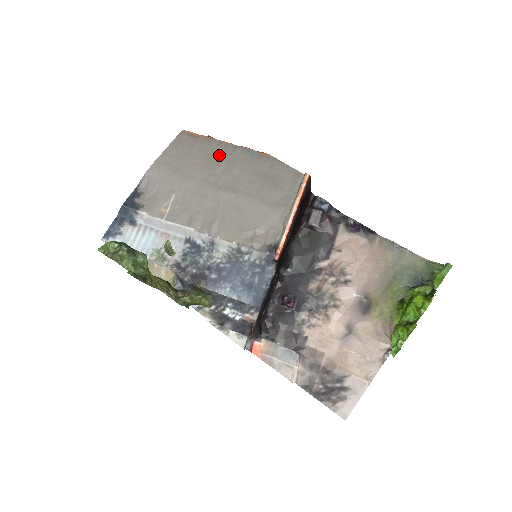
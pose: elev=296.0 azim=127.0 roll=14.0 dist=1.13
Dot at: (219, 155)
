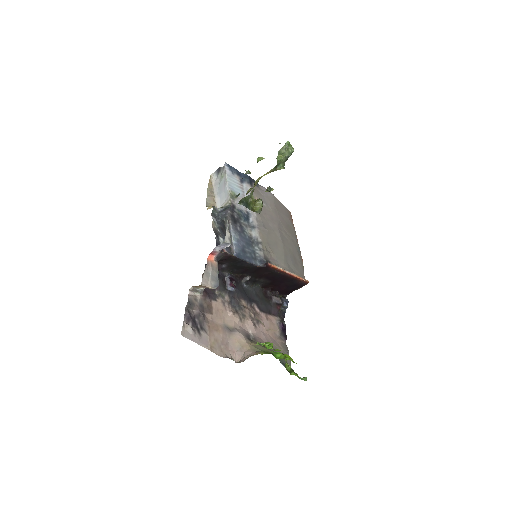
Dot at: (291, 232)
